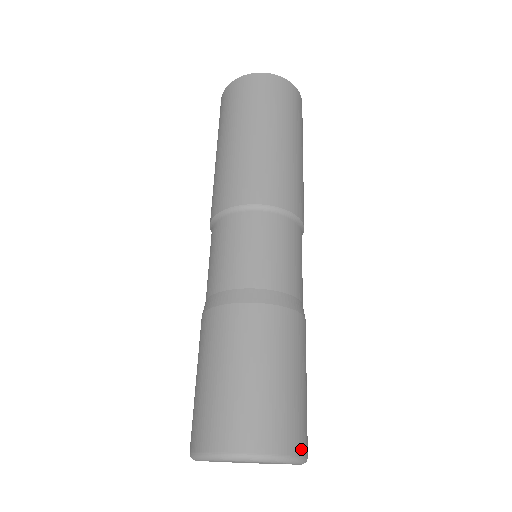
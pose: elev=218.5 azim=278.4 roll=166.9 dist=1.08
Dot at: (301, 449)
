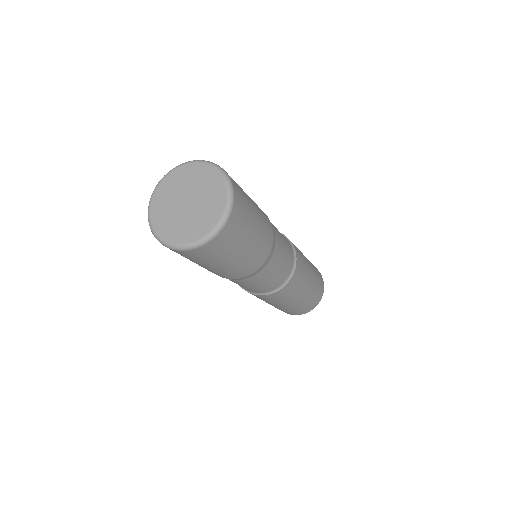
Dot at: occluded
